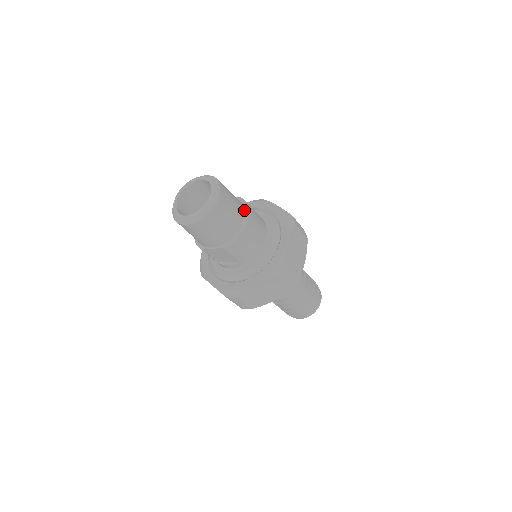
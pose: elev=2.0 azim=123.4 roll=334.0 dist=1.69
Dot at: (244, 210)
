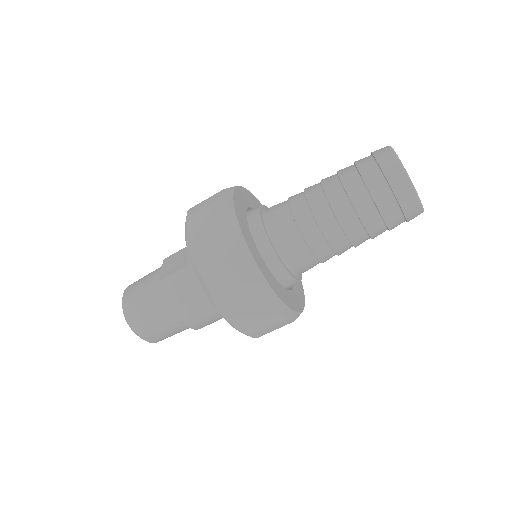
Dot at: (169, 306)
